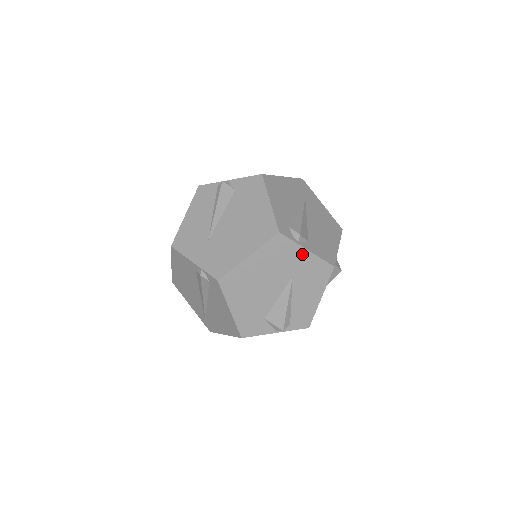
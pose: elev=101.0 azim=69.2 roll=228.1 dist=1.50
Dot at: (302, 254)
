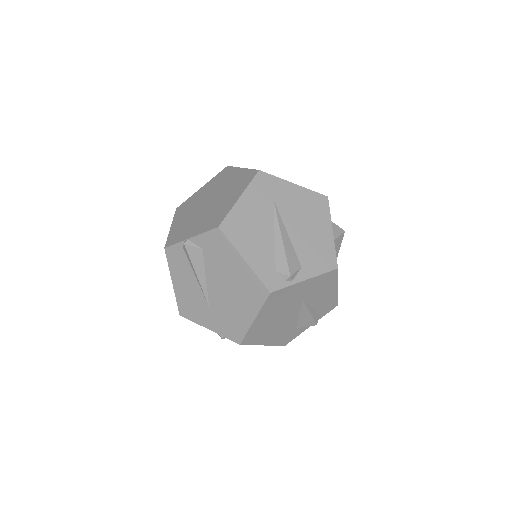
Dot at: (301, 285)
